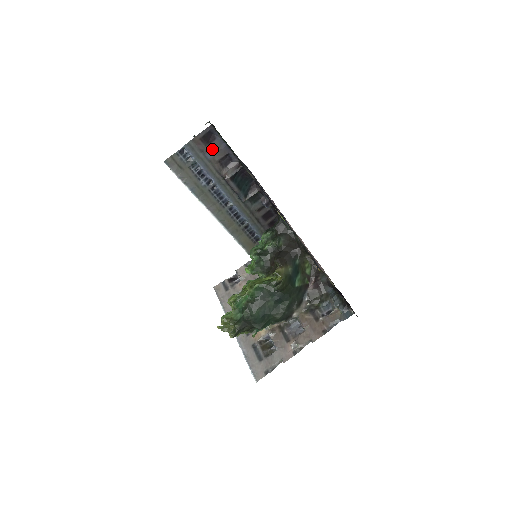
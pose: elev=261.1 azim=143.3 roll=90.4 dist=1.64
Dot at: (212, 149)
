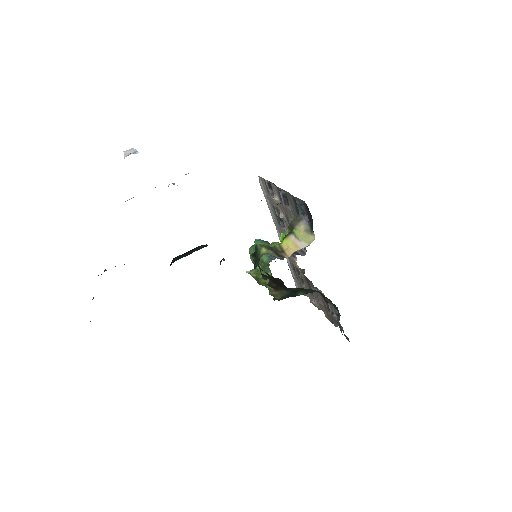
Dot at: occluded
